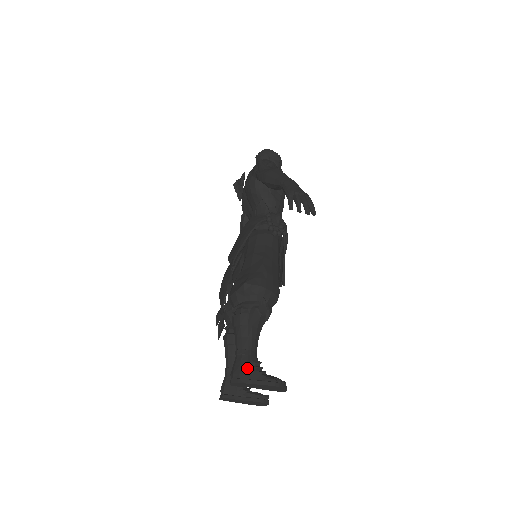
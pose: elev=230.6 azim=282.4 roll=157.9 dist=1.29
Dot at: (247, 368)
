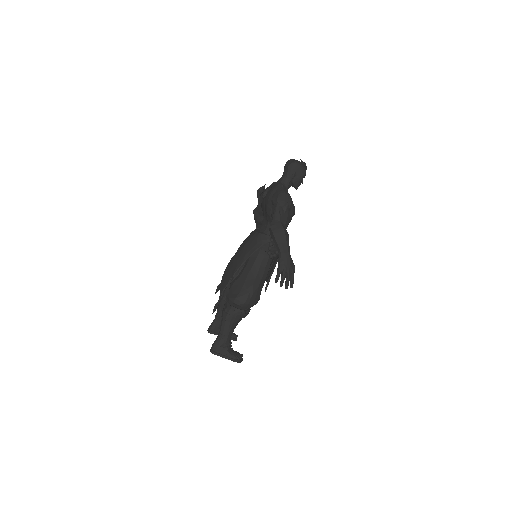
Dot at: (222, 347)
